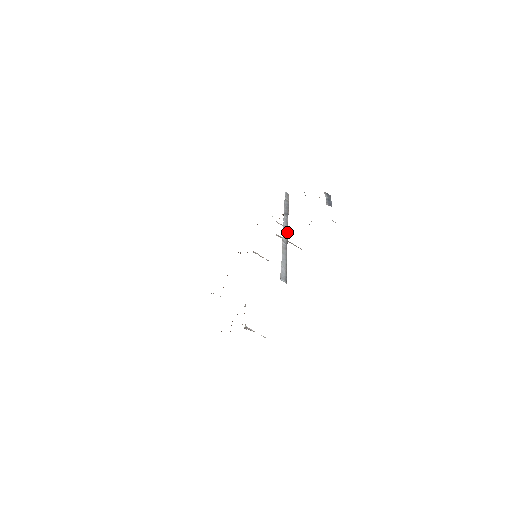
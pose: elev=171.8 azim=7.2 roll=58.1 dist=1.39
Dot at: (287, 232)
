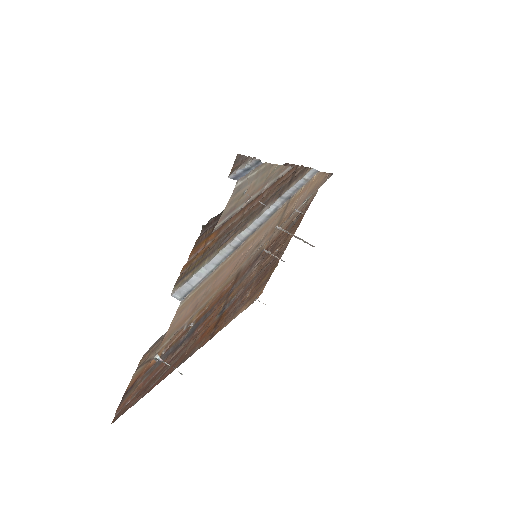
Dot at: (261, 223)
